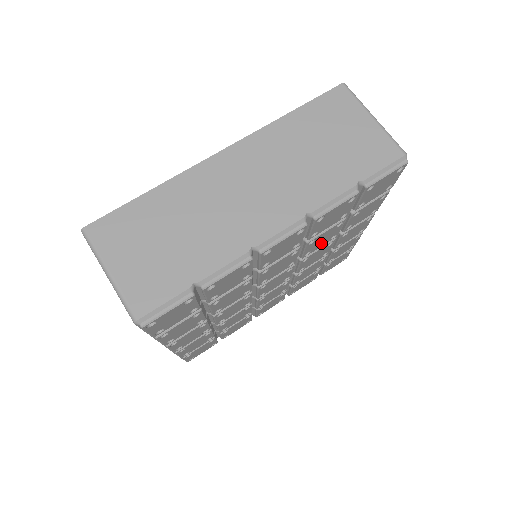
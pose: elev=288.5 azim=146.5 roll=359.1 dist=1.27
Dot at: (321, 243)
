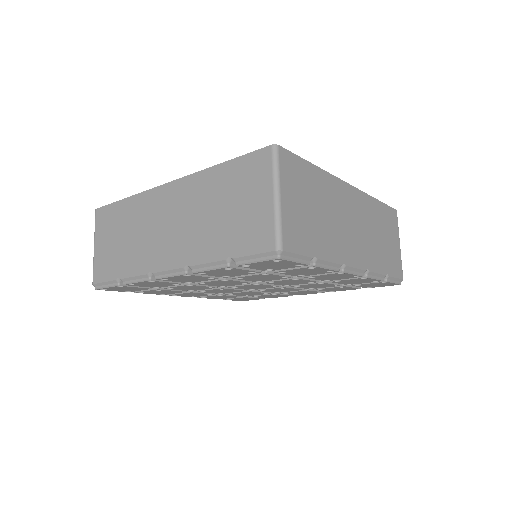
Dot at: (268, 278)
